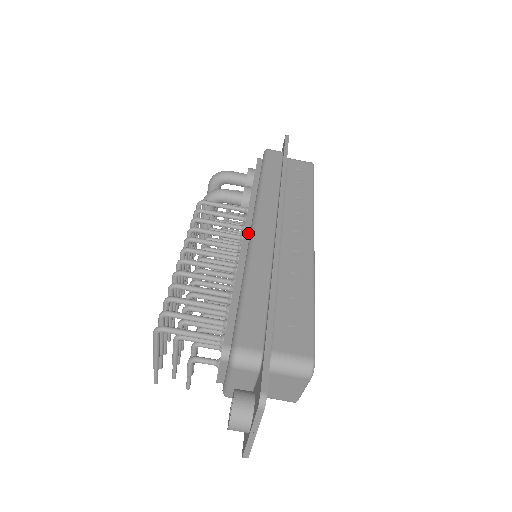
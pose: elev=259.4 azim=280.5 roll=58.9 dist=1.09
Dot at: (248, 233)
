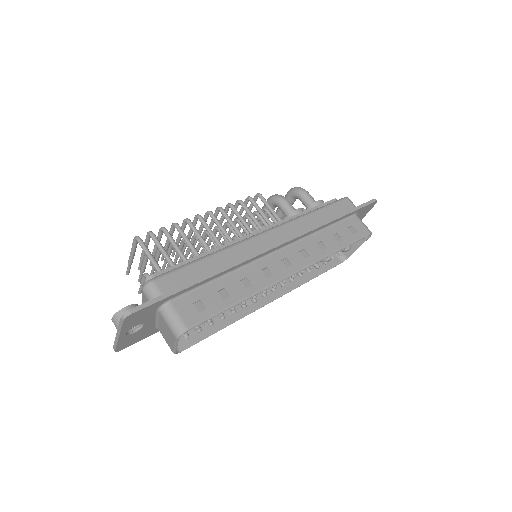
Dot at: occluded
